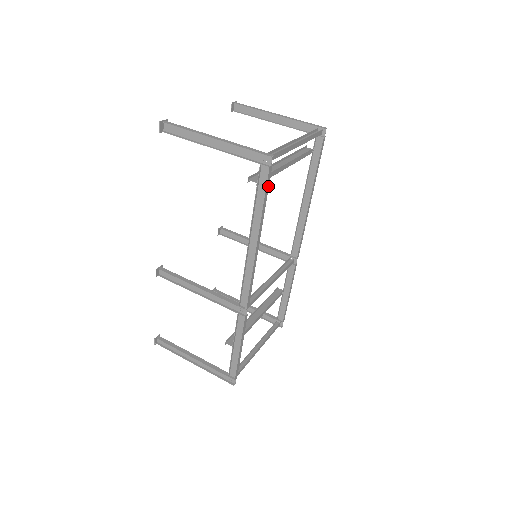
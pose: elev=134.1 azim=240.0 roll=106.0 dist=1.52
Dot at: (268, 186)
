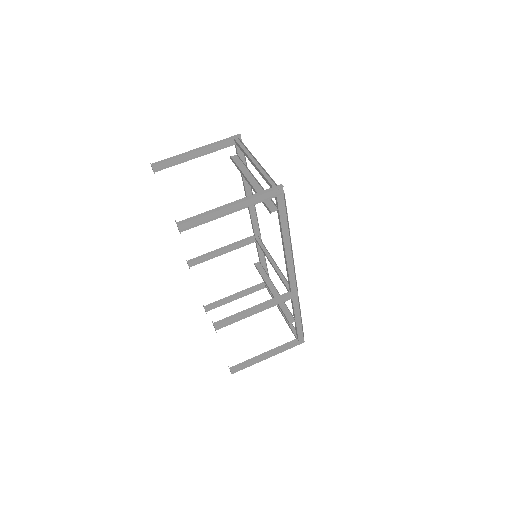
Dot at: (285, 206)
